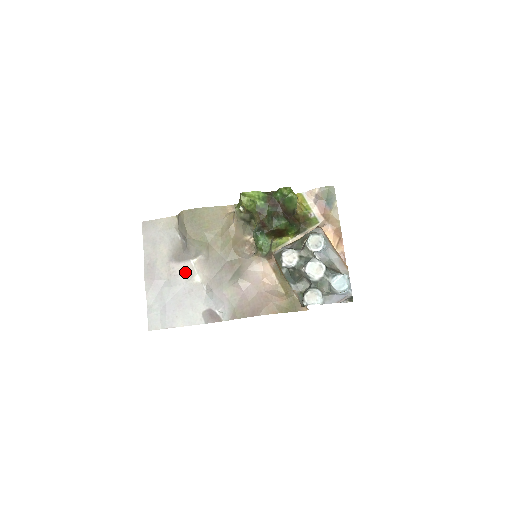
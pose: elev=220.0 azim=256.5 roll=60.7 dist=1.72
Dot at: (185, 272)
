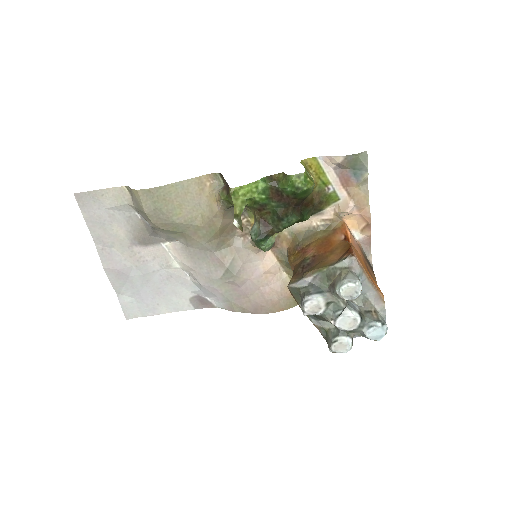
Dot at: (157, 257)
